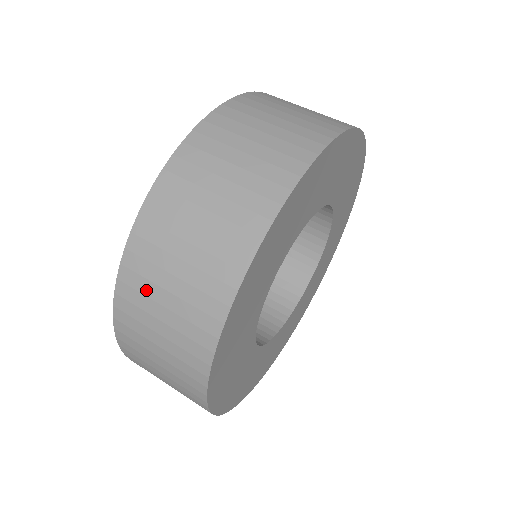
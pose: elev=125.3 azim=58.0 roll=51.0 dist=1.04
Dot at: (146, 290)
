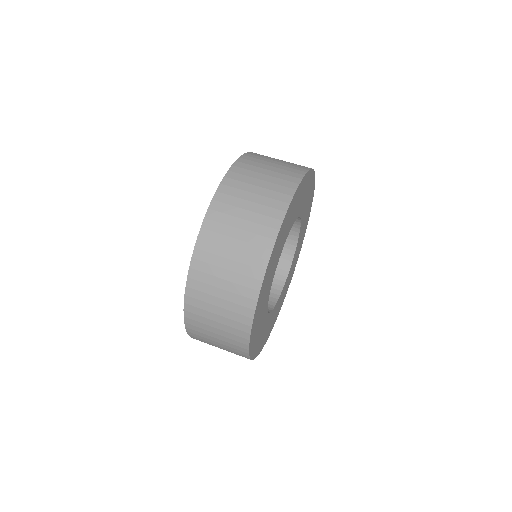
Dot at: (203, 314)
